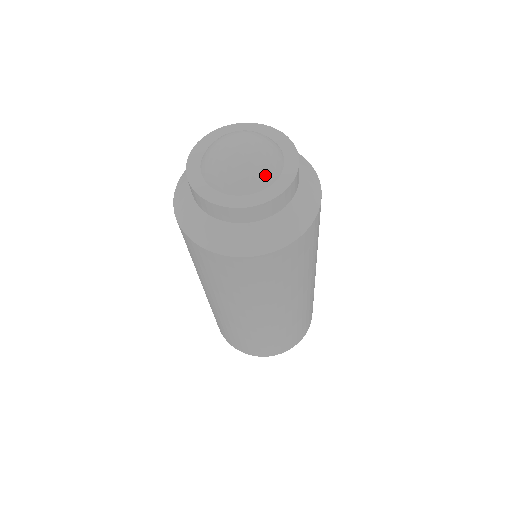
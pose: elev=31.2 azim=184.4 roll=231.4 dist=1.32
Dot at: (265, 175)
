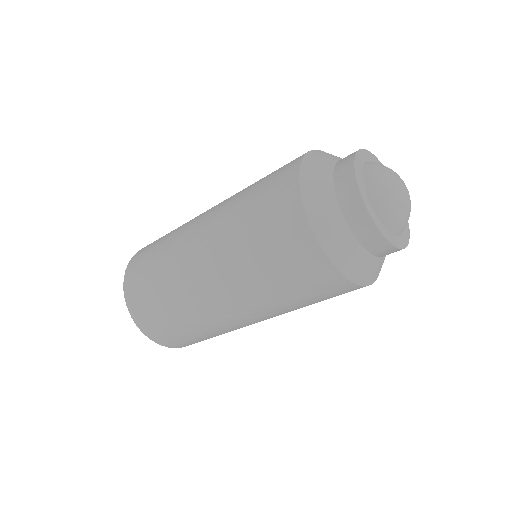
Dot at: occluded
